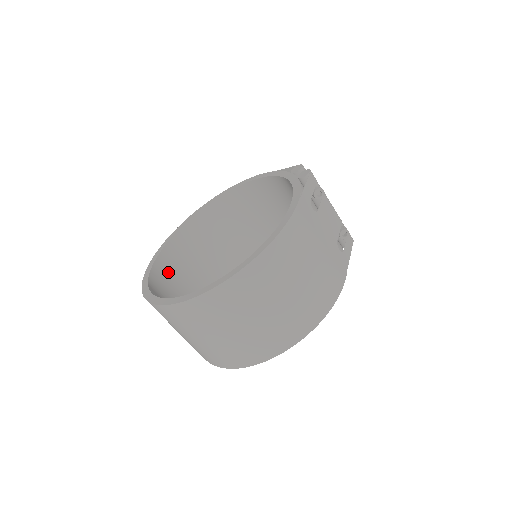
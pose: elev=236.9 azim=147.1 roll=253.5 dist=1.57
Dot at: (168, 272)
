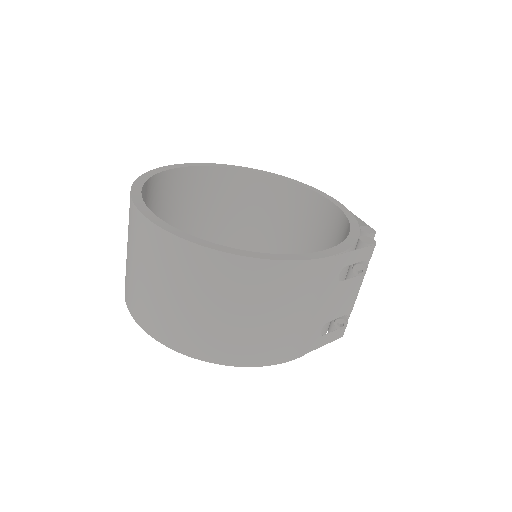
Dot at: (182, 188)
